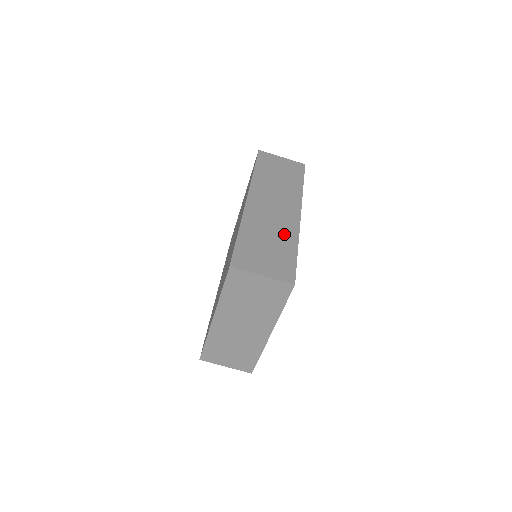
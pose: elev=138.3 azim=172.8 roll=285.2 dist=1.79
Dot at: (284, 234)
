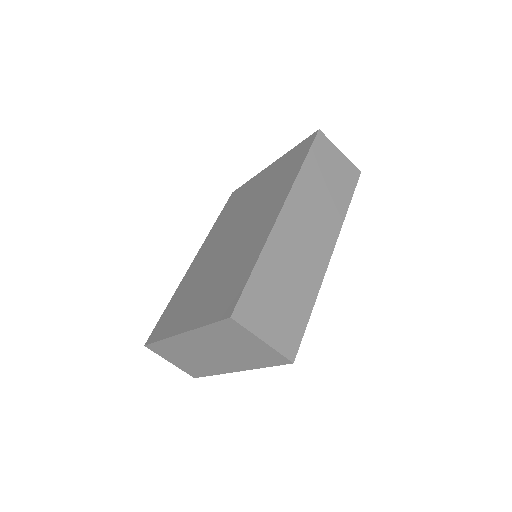
Dot at: (306, 279)
